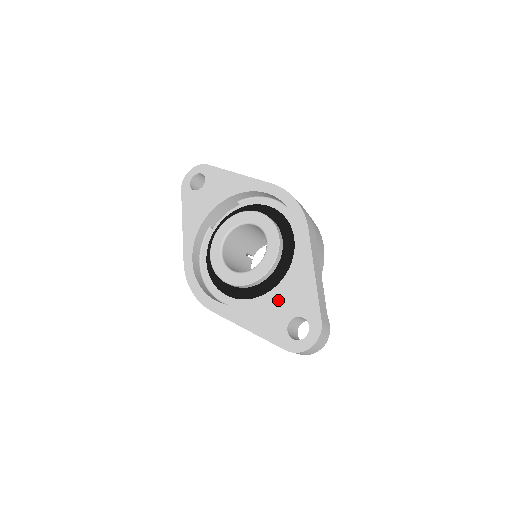
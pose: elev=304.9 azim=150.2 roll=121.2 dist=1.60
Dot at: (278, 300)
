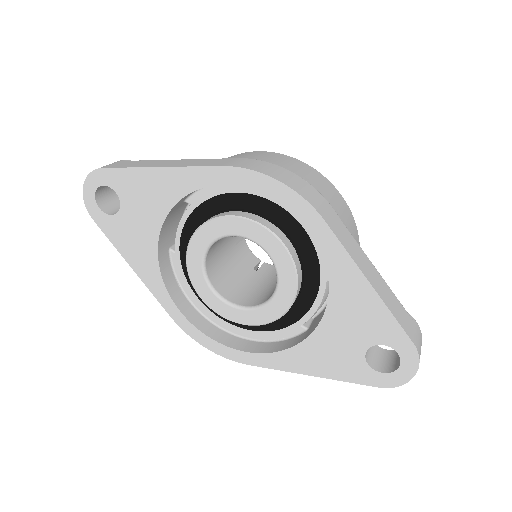
Dot at: (334, 332)
